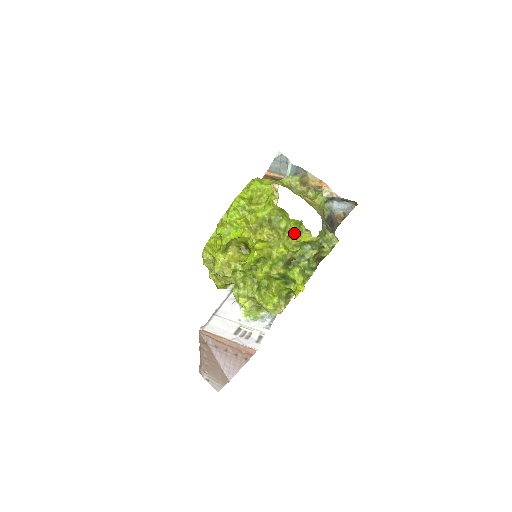
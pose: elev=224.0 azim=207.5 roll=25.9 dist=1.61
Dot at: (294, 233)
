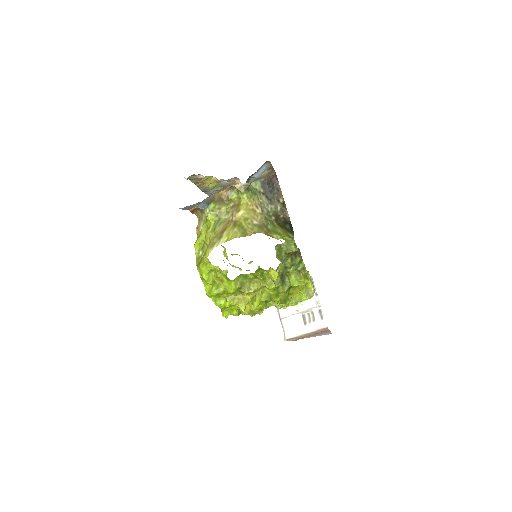
Dot at: (263, 272)
